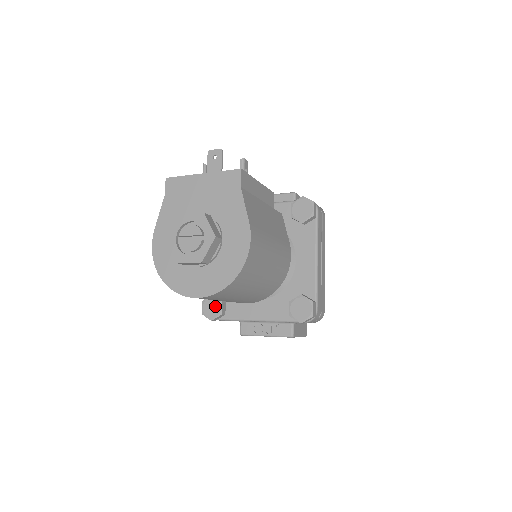
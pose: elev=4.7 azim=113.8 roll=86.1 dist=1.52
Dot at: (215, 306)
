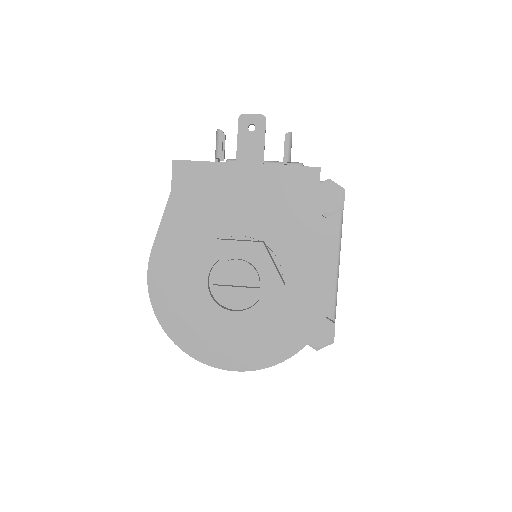
Dot at: occluded
